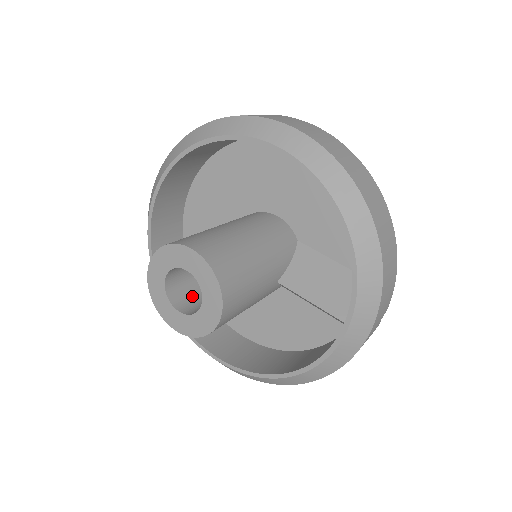
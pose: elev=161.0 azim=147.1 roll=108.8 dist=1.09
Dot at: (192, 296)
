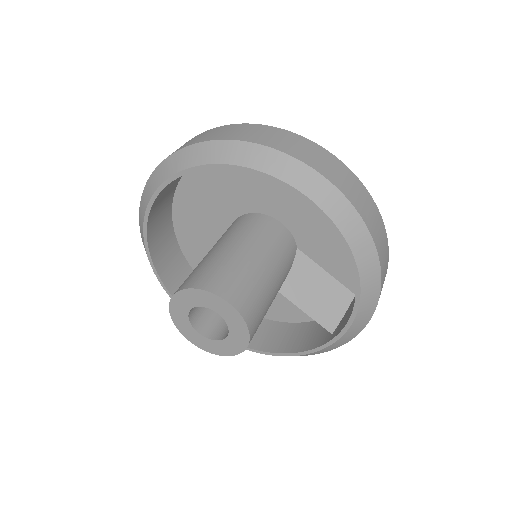
Dot at: (207, 311)
